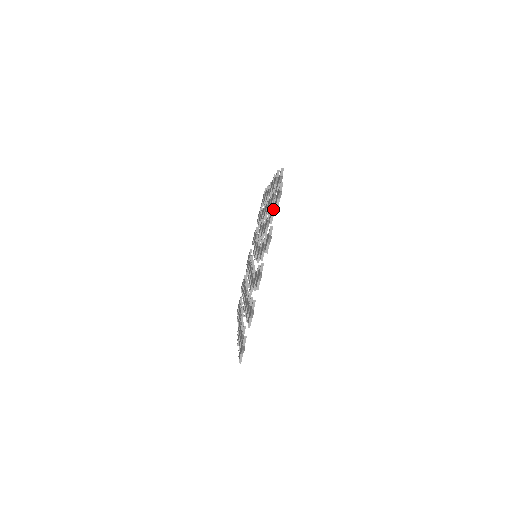
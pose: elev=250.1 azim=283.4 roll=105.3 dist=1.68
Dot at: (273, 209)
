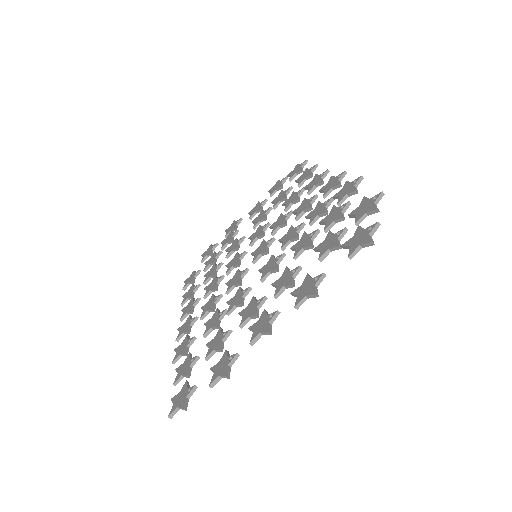
Dot at: (338, 246)
